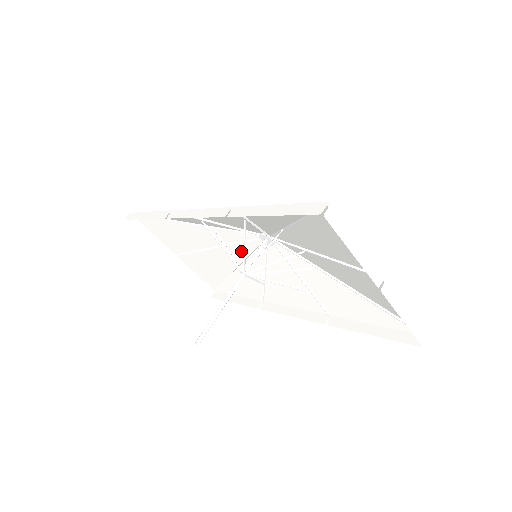
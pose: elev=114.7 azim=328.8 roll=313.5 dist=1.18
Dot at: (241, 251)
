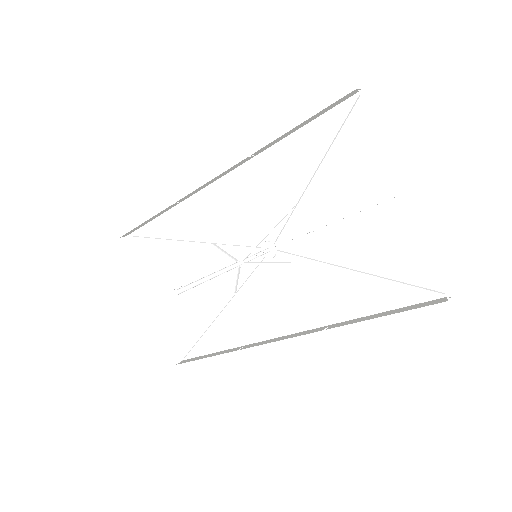
Dot at: (234, 279)
